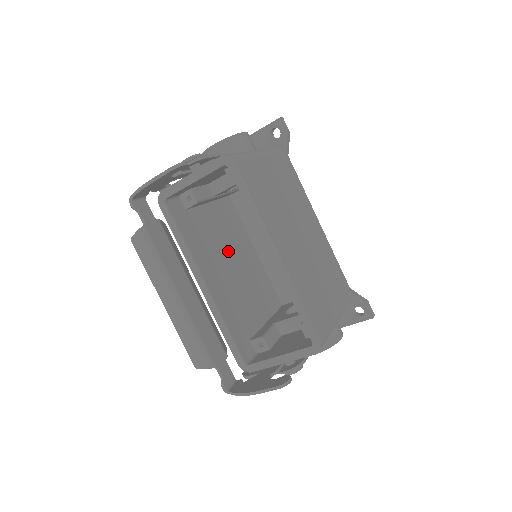
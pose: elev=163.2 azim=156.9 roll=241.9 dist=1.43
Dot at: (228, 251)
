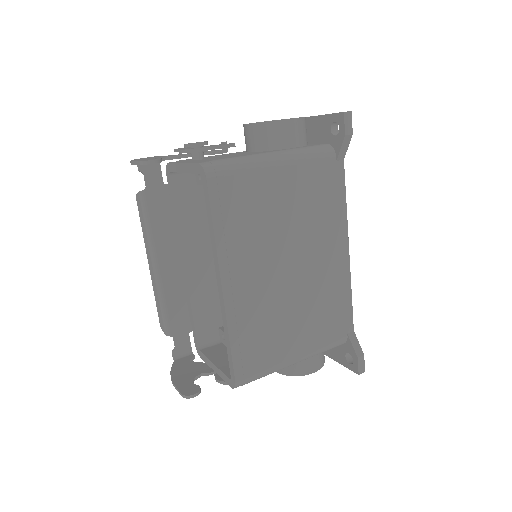
Dot at: occluded
